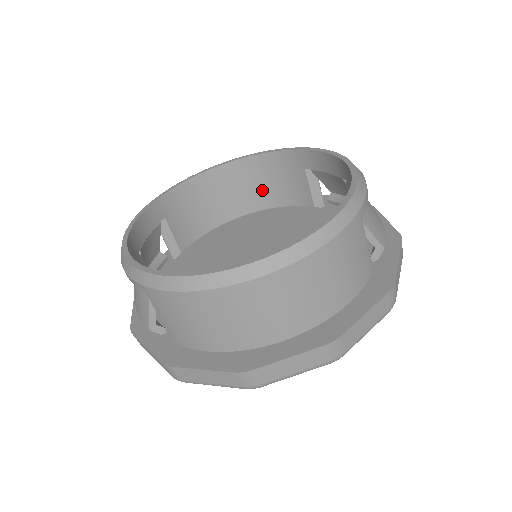
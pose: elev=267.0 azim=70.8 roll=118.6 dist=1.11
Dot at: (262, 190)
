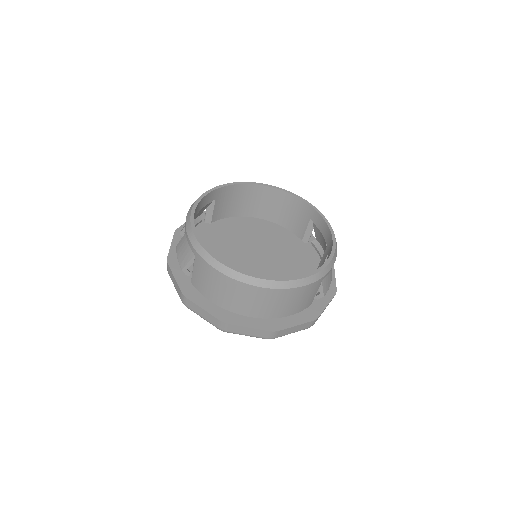
Dot at: (279, 211)
